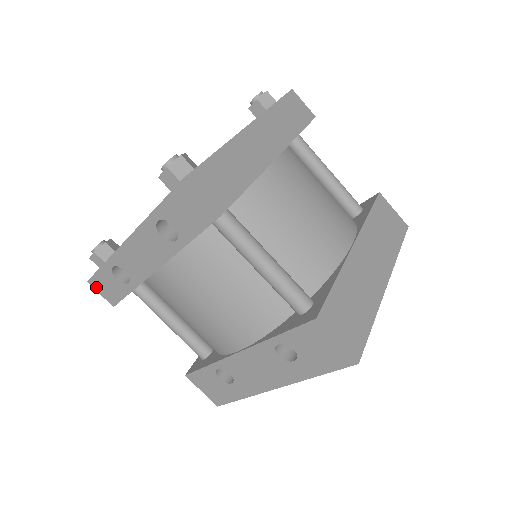
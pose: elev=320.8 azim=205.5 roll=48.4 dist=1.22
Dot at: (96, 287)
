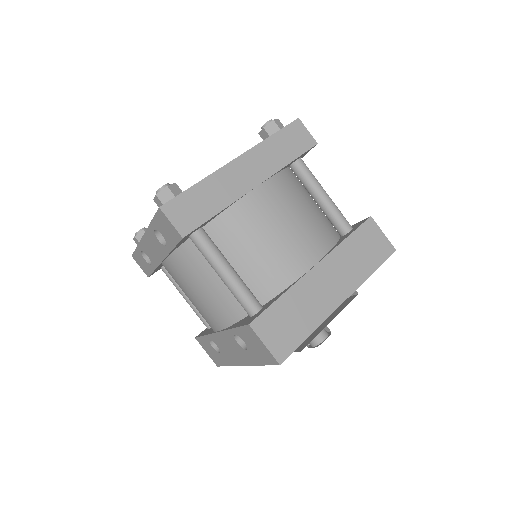
Dot at: (137, 261)
